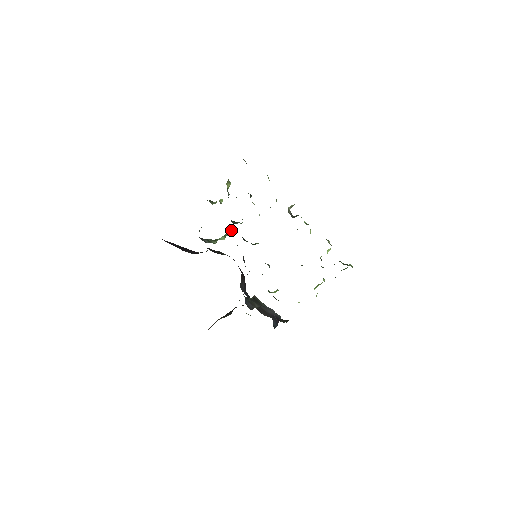
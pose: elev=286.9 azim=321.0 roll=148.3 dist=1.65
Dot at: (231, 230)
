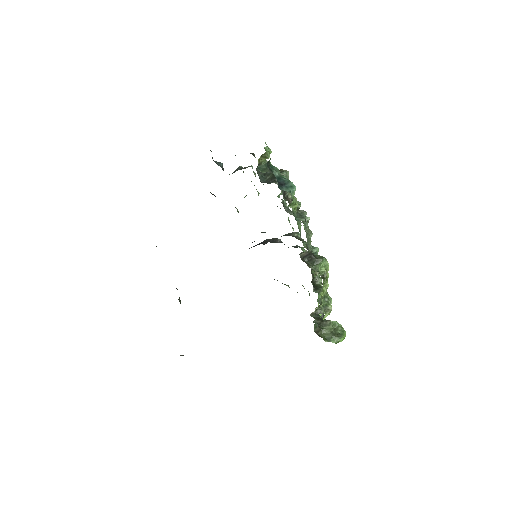
Dot at: occluded
